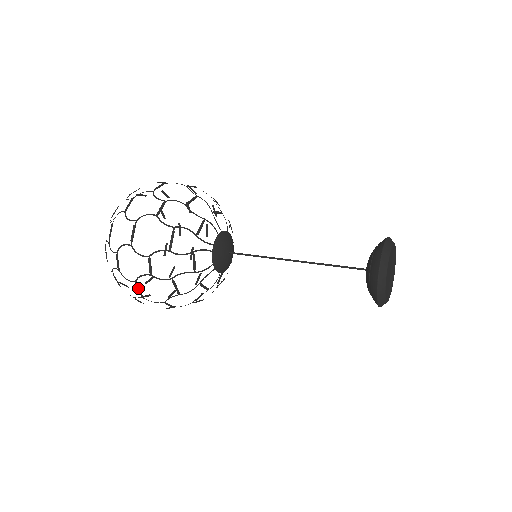
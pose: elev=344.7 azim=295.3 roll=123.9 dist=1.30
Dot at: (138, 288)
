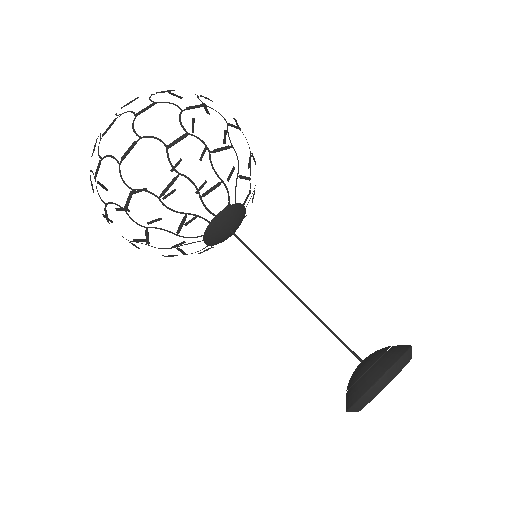
Dot at: (106, 212)
